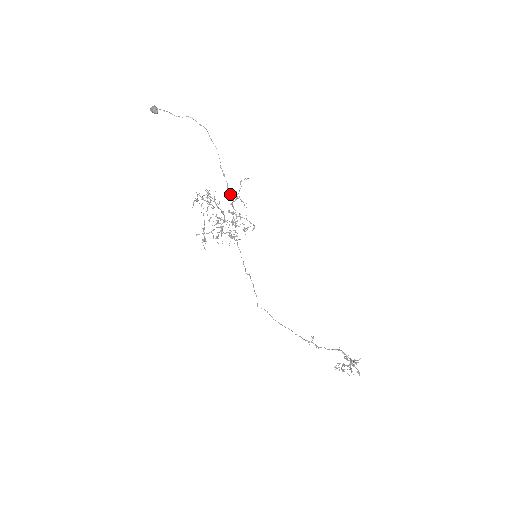
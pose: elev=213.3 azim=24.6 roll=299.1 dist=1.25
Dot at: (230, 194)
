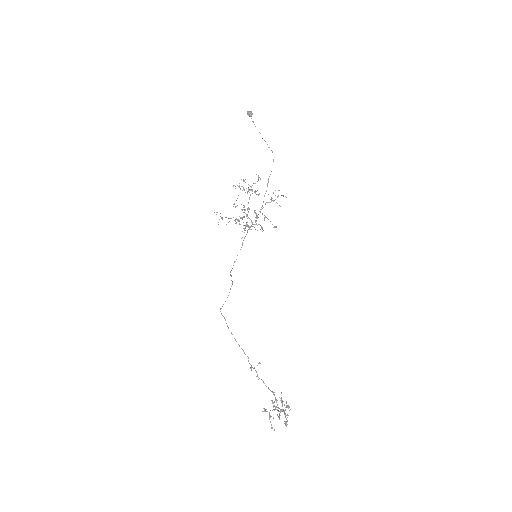
Dot at: occluded
